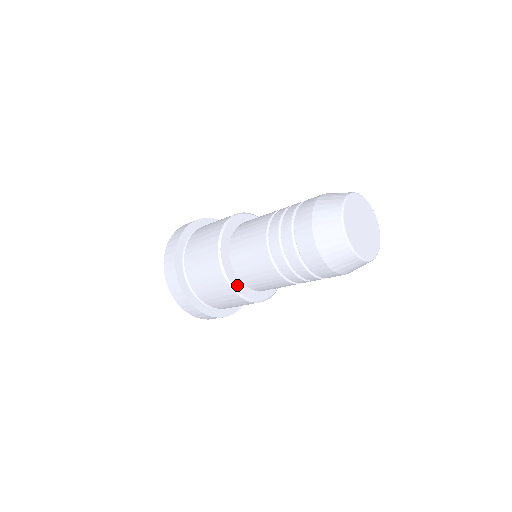
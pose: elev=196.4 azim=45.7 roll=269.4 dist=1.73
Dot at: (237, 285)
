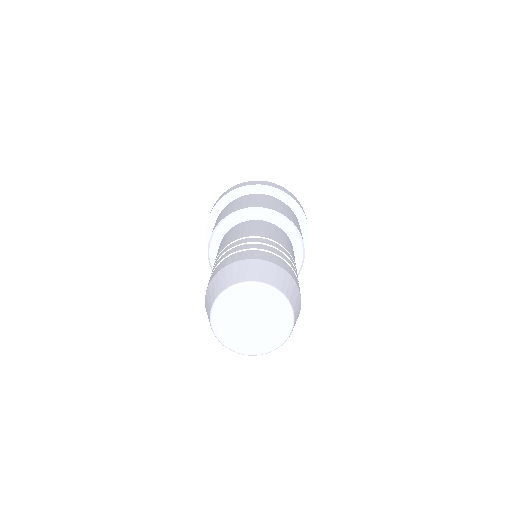
Dot at: occluded
